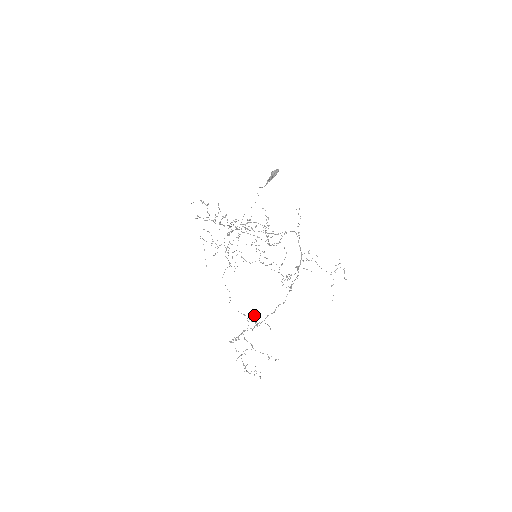
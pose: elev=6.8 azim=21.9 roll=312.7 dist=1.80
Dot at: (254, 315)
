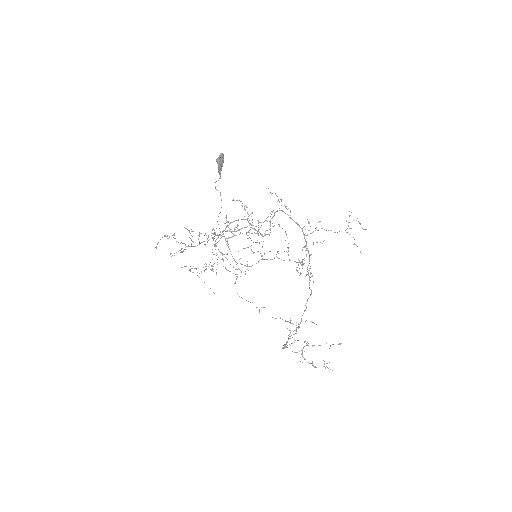
Dot at: occluded
